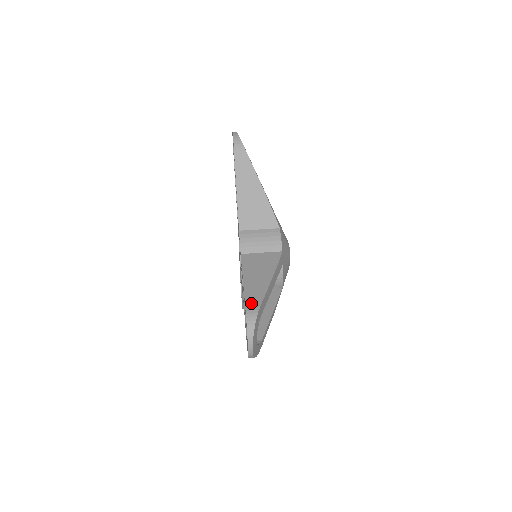
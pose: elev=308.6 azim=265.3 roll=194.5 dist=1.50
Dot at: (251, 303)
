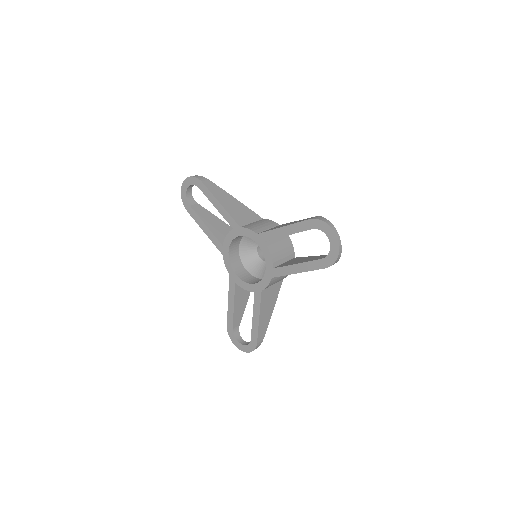
Dot at: (309, 218)
